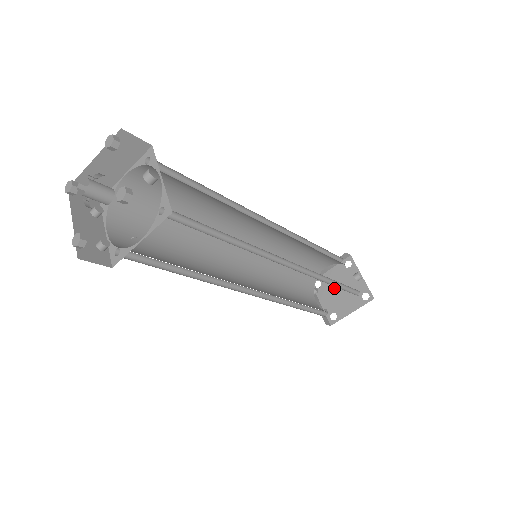
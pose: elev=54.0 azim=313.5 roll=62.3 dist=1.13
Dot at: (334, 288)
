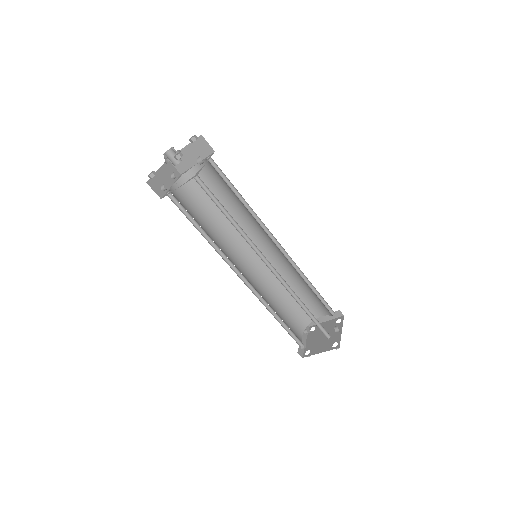
Dot at: (320, 334)
